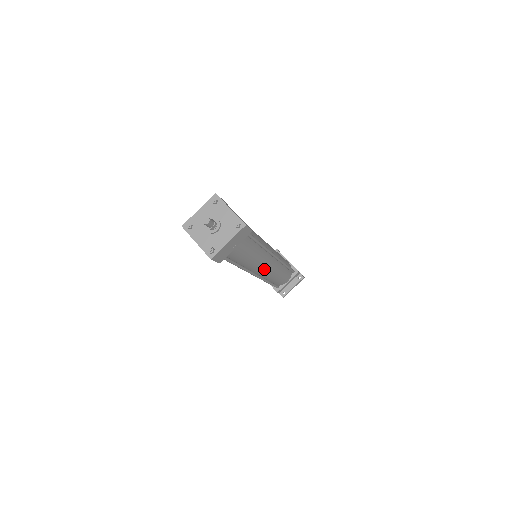
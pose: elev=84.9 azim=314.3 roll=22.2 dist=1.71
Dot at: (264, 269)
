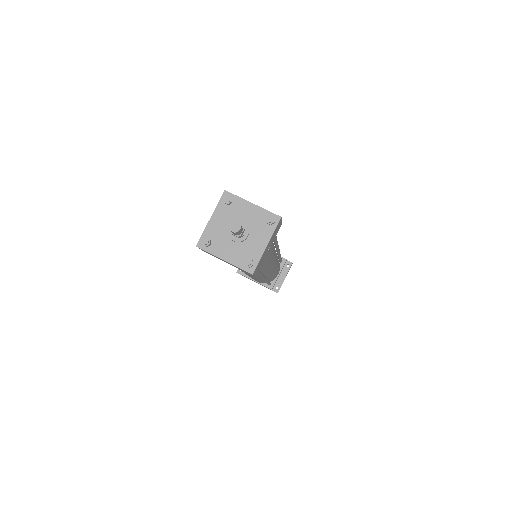
Dot at: (272, 267)
